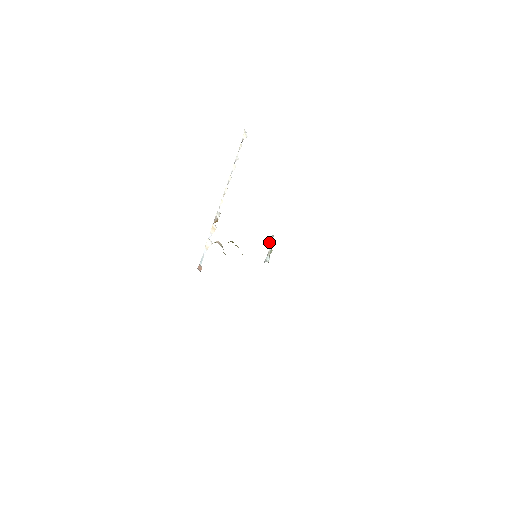
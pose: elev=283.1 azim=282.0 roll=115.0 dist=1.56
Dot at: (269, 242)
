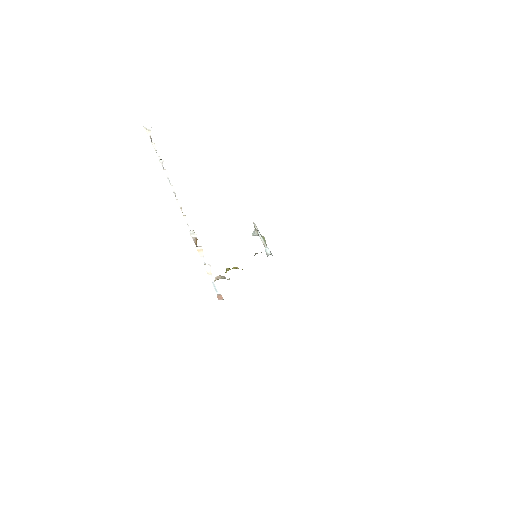
Dot at: (256, 233)
